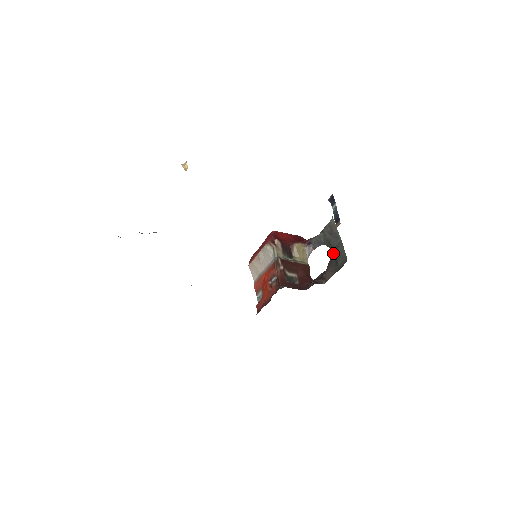
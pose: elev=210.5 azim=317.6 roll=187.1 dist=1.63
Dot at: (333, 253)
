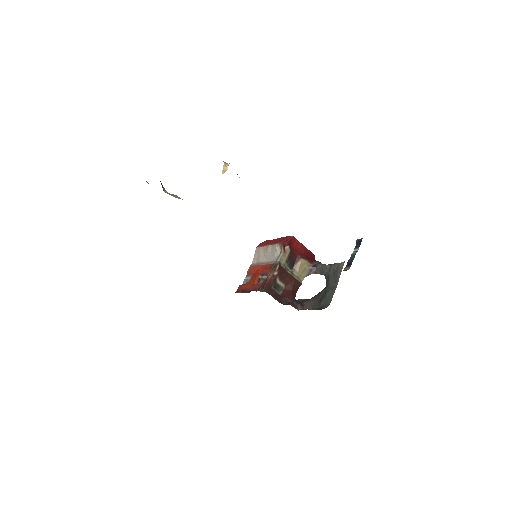
Dot at: (324, 290)
